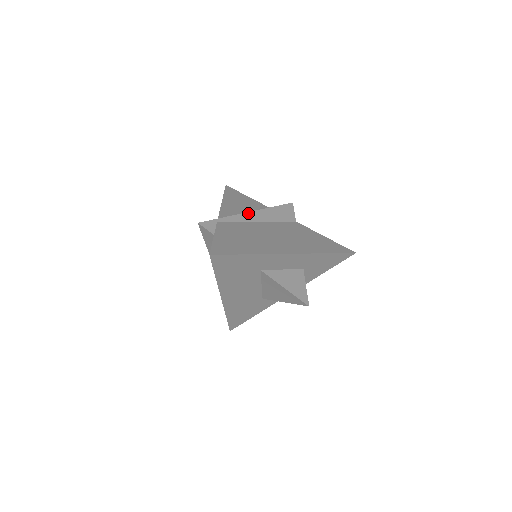
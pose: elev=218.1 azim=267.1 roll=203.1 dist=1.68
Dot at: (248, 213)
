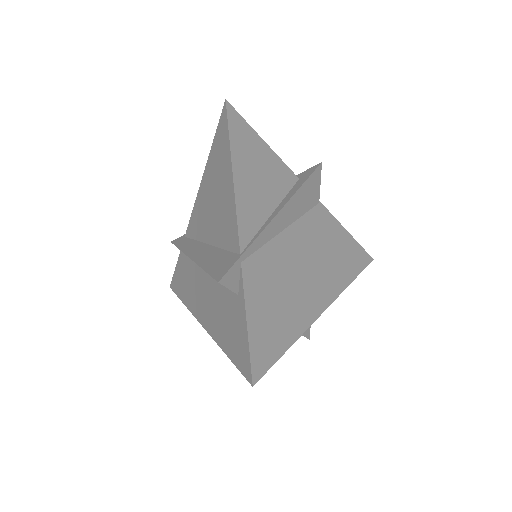
Dot at: (276, 217)
